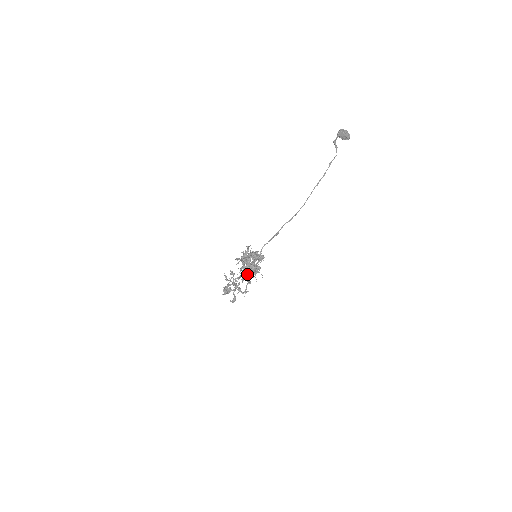
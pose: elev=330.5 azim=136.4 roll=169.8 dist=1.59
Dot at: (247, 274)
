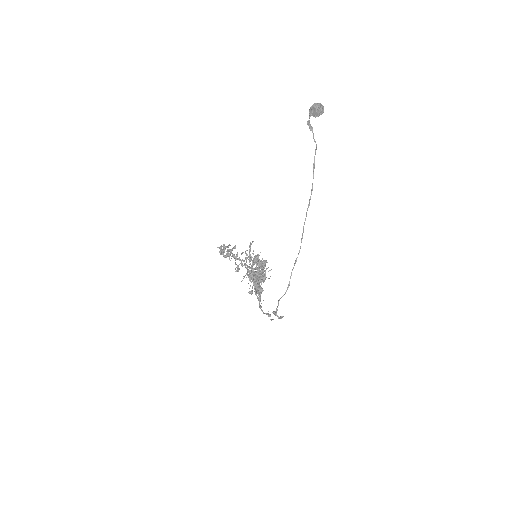
Dot at: (271, 319)
